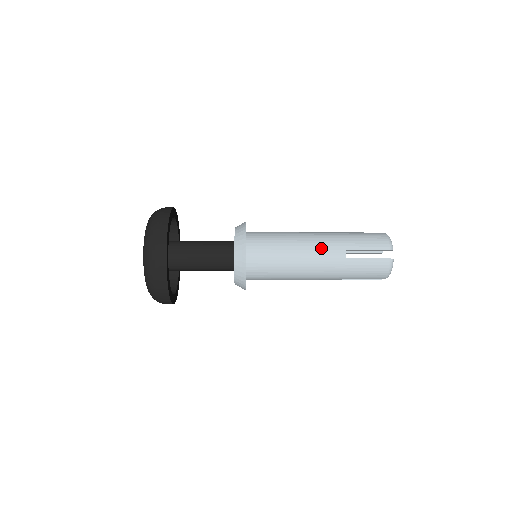
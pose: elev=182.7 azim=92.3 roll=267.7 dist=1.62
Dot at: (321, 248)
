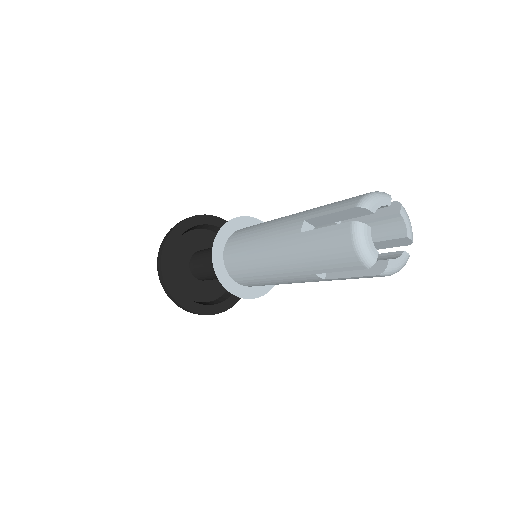
Dot at: (282, 224)
